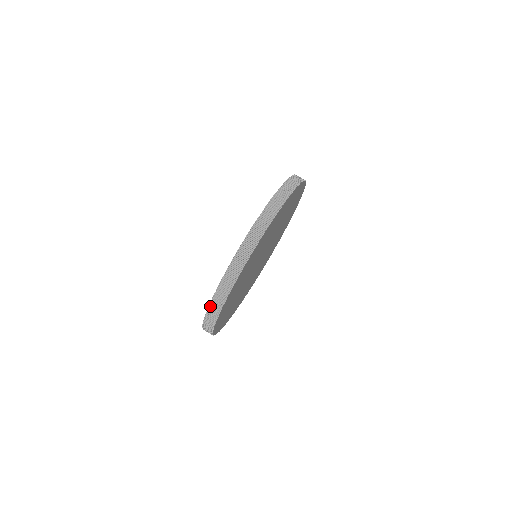
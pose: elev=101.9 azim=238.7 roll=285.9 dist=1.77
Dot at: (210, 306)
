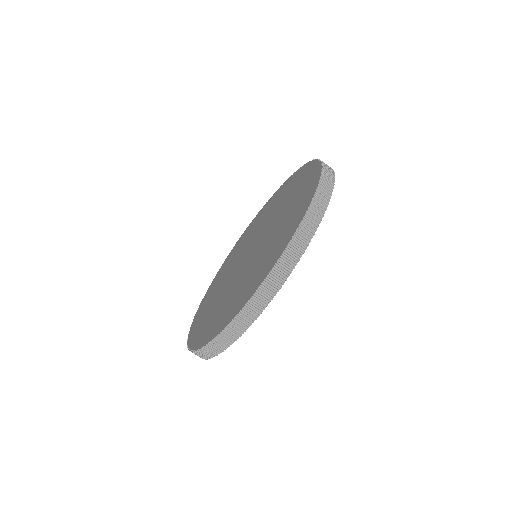
Dot at: occluded
